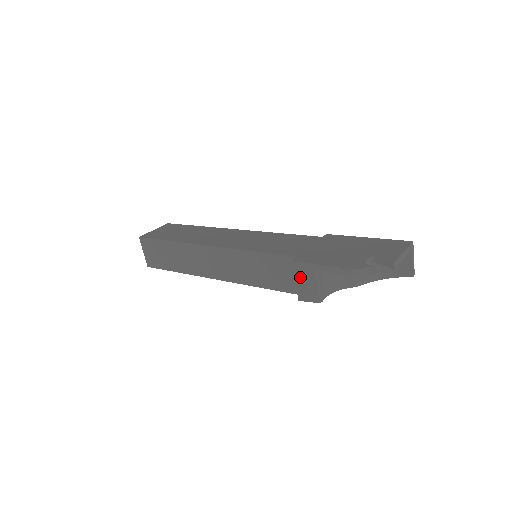
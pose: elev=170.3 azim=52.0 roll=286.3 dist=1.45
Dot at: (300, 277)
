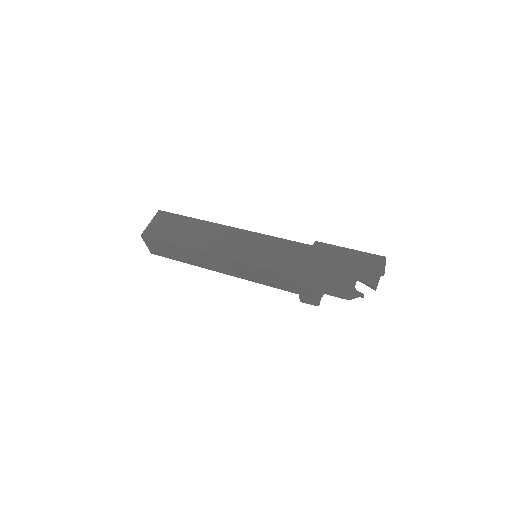
Dot at: (303, 292)
